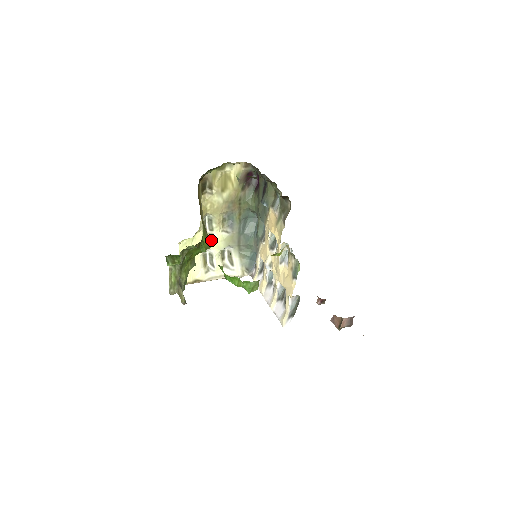
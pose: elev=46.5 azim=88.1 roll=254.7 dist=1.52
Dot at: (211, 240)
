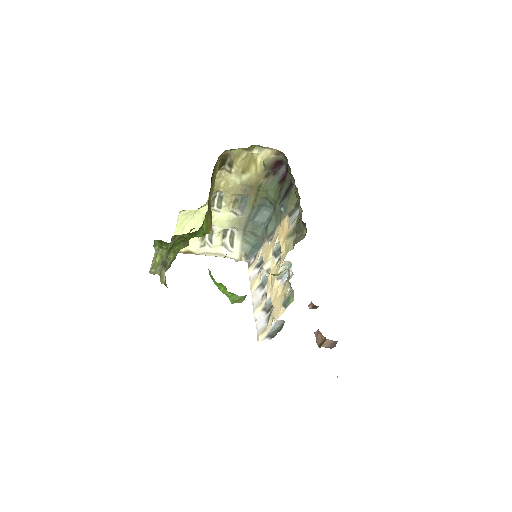
Dot at: (216, 217)
